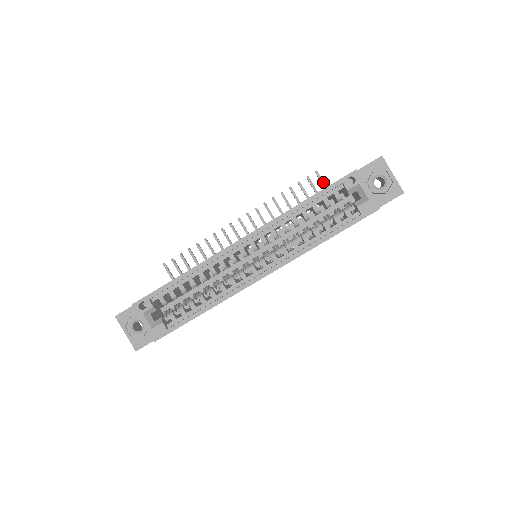
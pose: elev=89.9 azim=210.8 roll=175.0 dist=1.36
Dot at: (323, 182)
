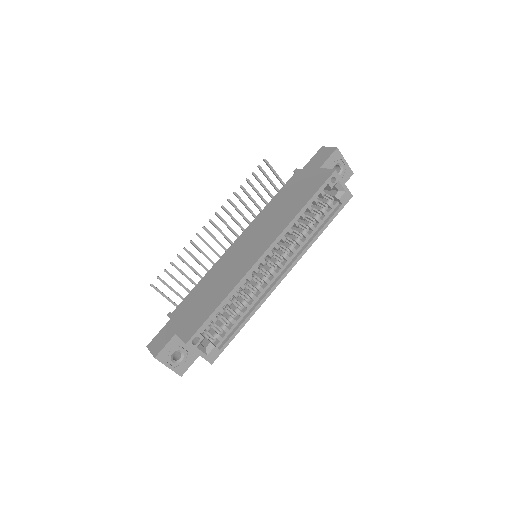
Dot at: (272, 167)
